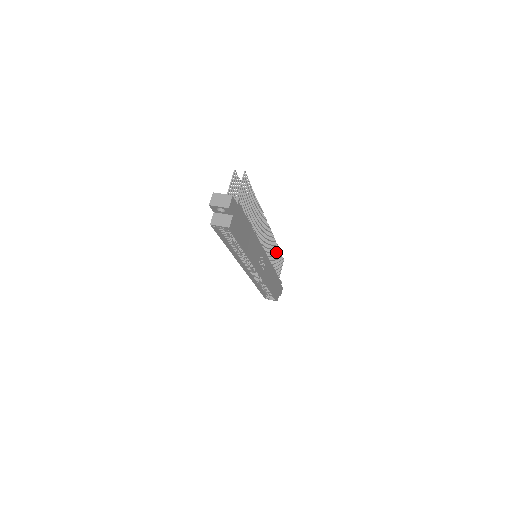
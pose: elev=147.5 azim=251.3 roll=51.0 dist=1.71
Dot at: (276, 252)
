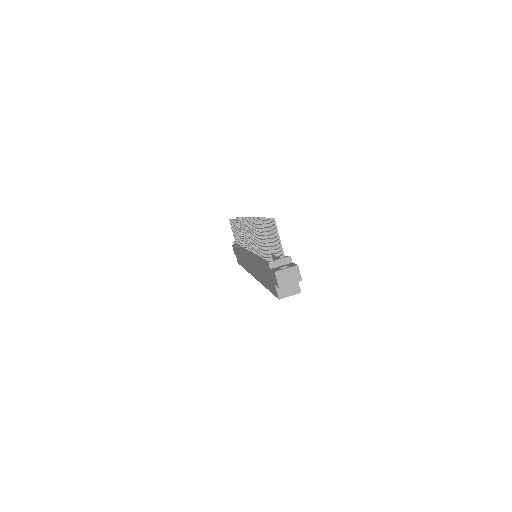
Dot at: occluded
